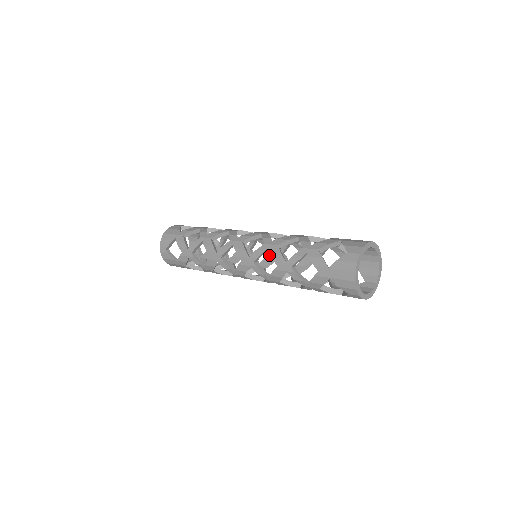
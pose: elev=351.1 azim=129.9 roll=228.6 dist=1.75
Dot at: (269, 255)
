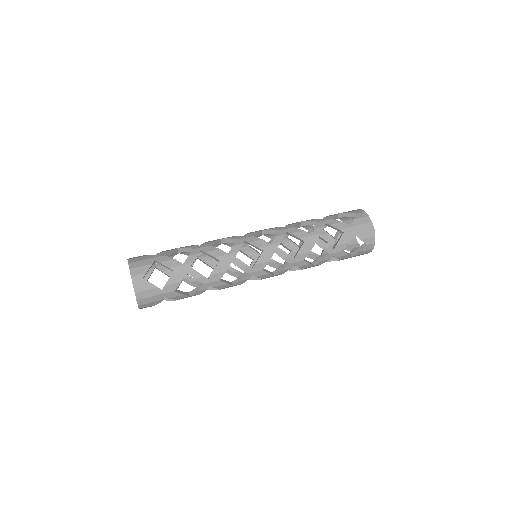
Dot at: (254, 261)
